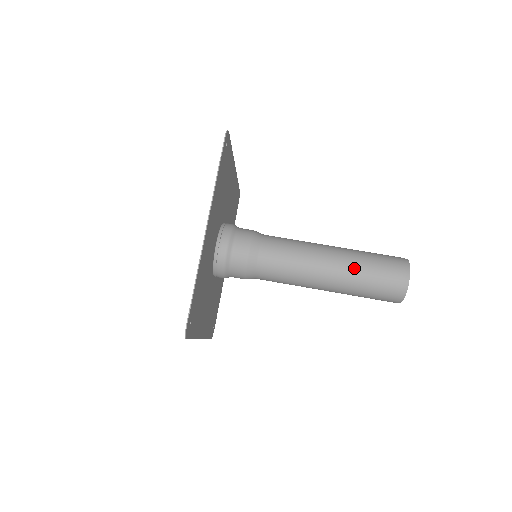
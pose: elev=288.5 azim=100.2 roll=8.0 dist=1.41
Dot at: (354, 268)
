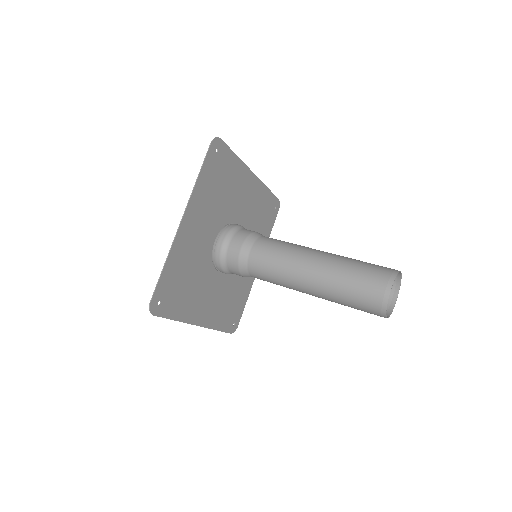
Dot at: (334, 274)
